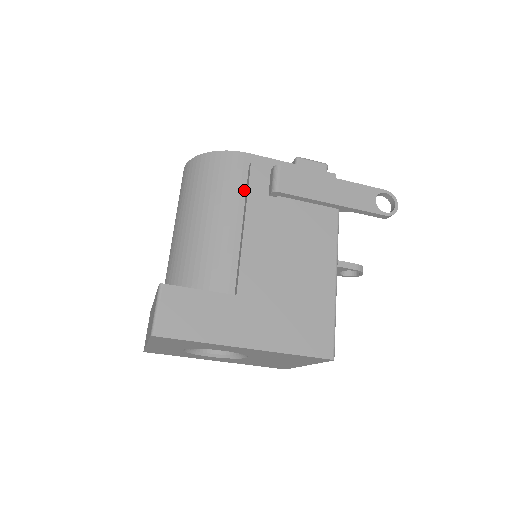
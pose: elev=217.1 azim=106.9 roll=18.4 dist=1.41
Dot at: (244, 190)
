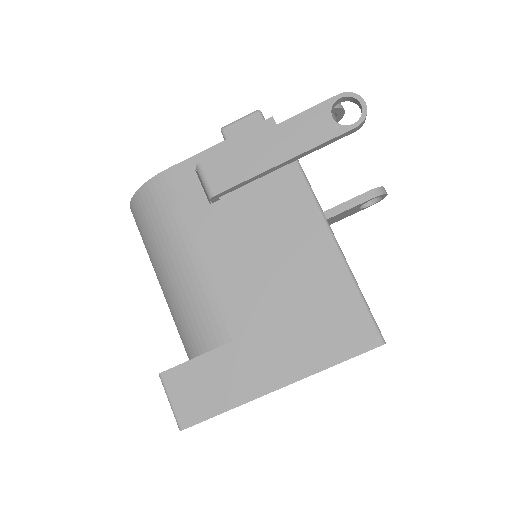
Dot at: (185, 214)
